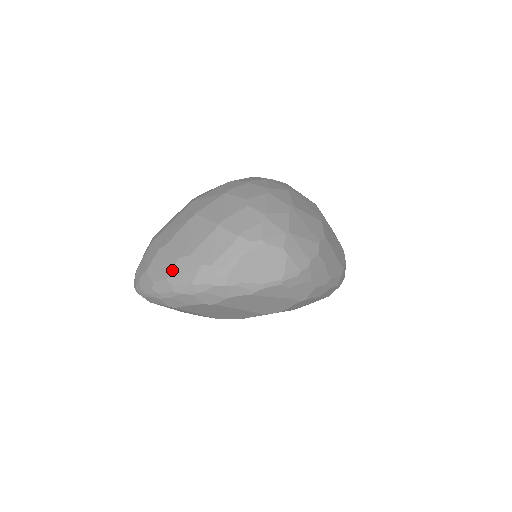
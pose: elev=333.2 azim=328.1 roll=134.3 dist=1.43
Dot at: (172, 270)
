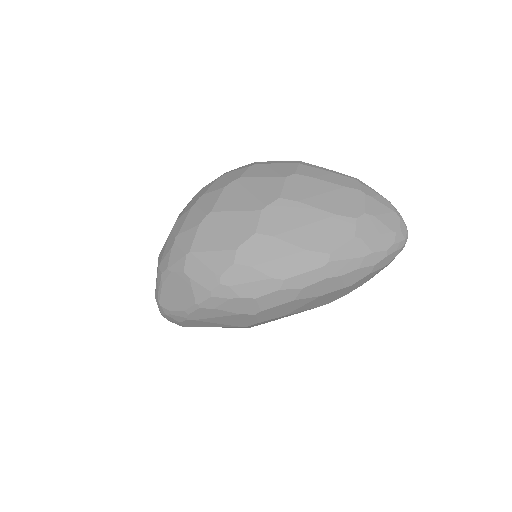
Dot at: occluded
